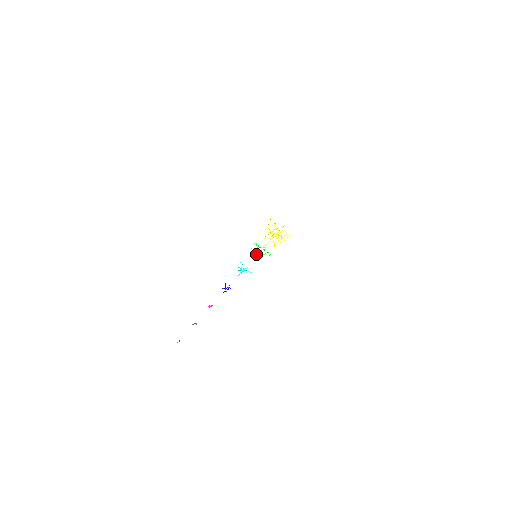
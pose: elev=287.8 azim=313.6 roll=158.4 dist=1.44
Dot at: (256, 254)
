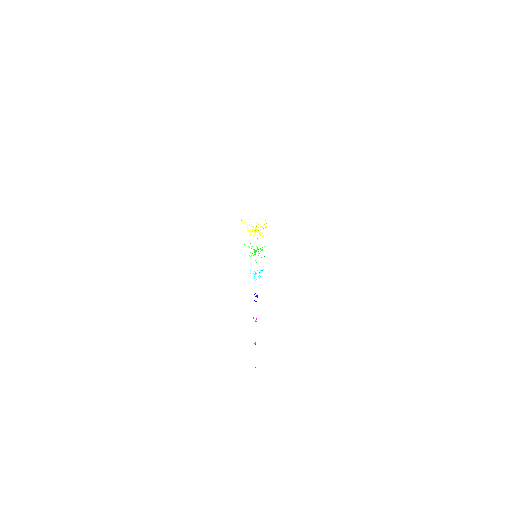
Dot at: occluded
